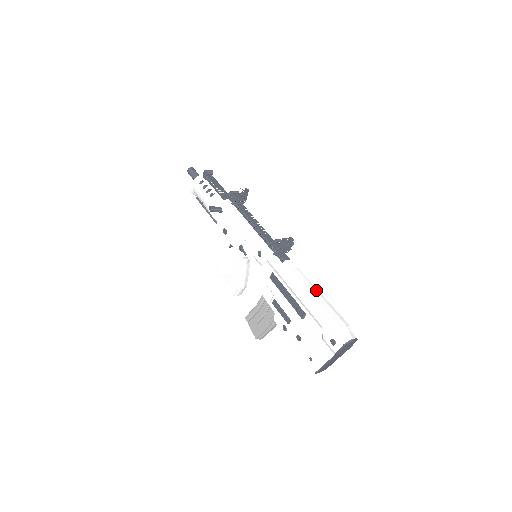
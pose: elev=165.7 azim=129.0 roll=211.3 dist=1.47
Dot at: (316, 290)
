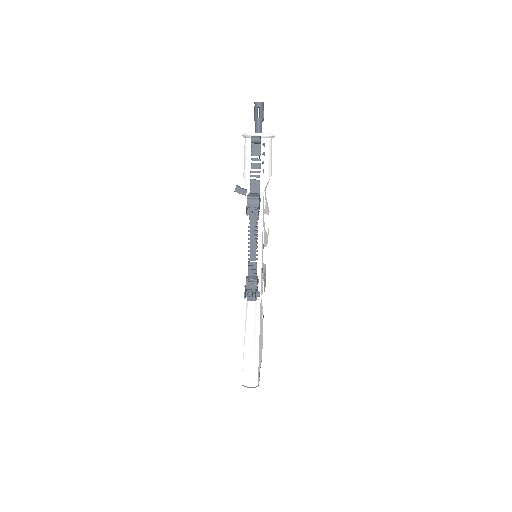
Dot at: (257, 337)
